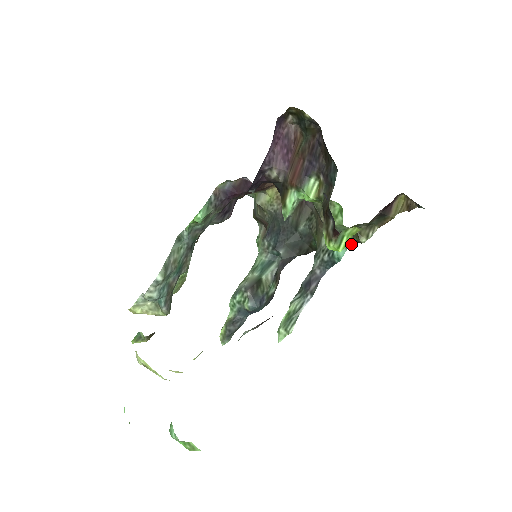
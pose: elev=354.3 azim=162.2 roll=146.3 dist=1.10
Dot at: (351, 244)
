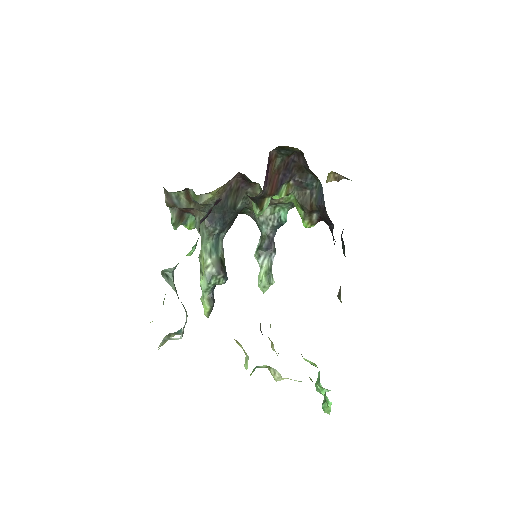
Dot at: (291, 208)
